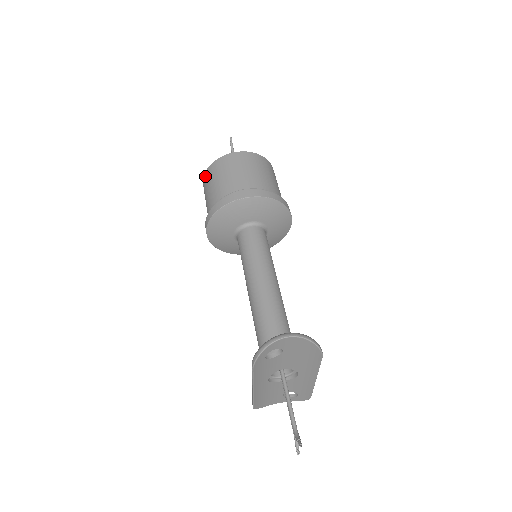
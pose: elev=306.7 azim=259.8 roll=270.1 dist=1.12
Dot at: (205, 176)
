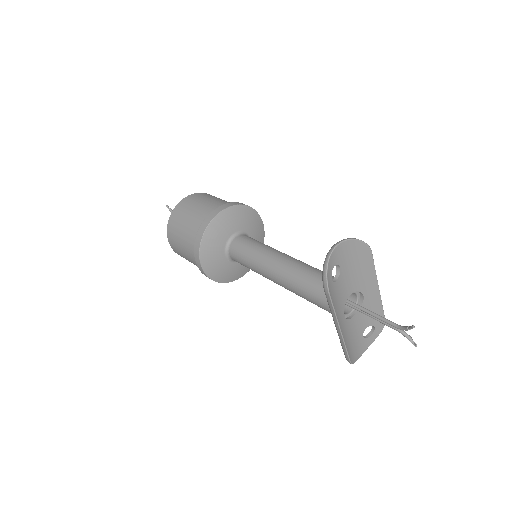
Dot at: (169, 236)
